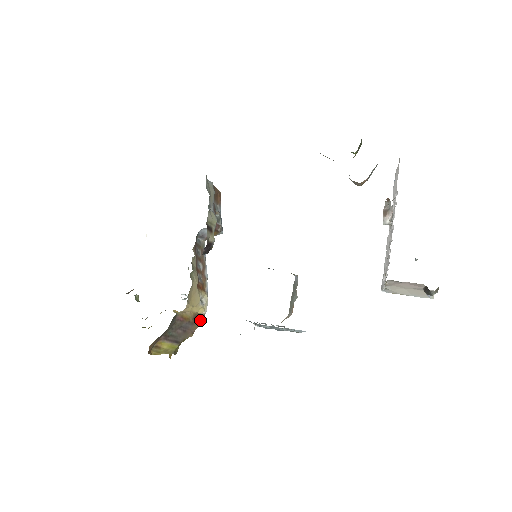
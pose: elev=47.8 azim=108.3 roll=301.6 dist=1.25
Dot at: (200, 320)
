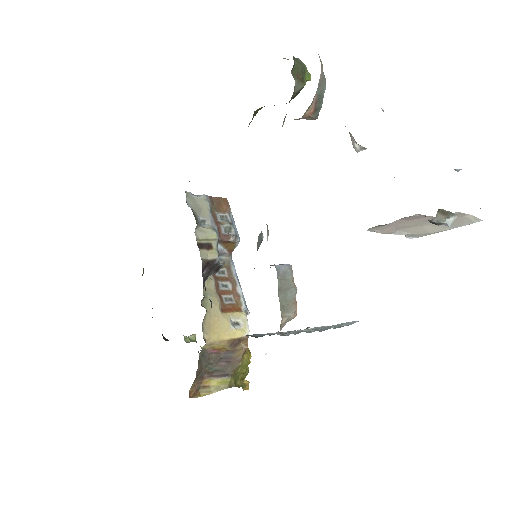
Dot at: (242, 344)
